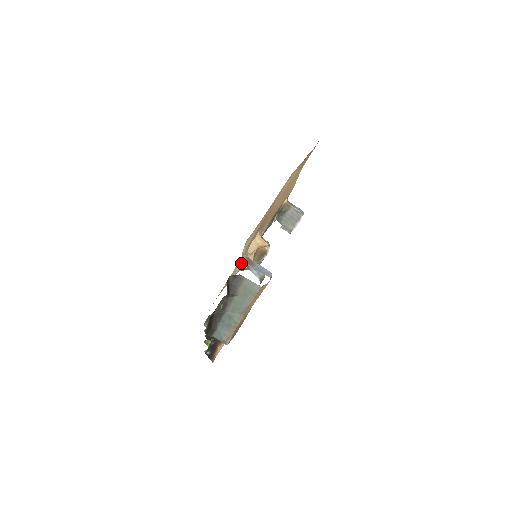
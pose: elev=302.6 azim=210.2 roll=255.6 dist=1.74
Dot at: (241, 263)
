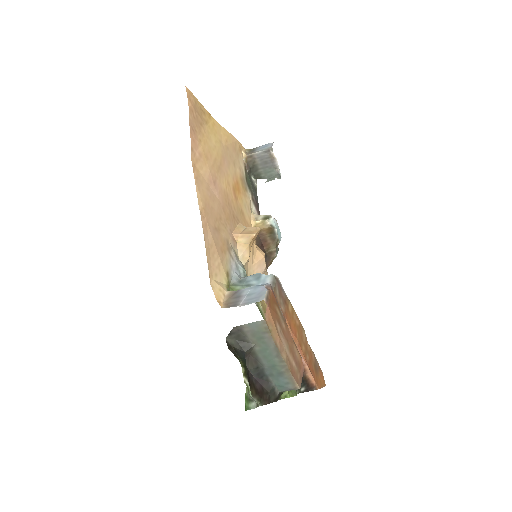
Dot at: (253, 272)
